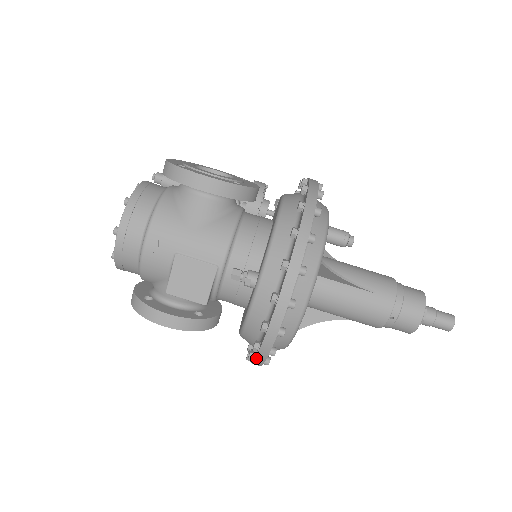
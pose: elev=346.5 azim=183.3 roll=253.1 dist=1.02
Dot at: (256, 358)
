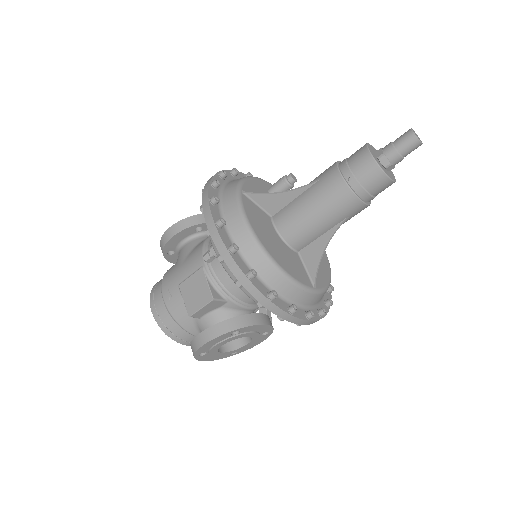
Dot at: (250, 293)
